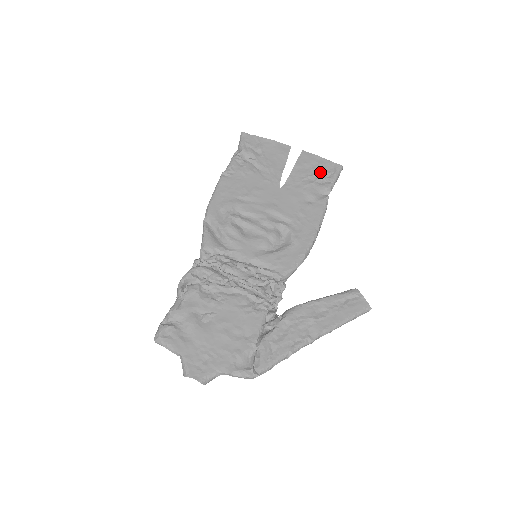
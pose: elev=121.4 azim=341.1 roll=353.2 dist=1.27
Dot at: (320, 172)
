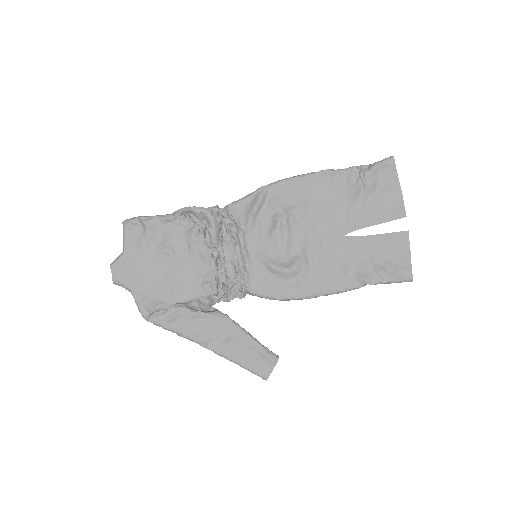
Dot at: (390, 263)
